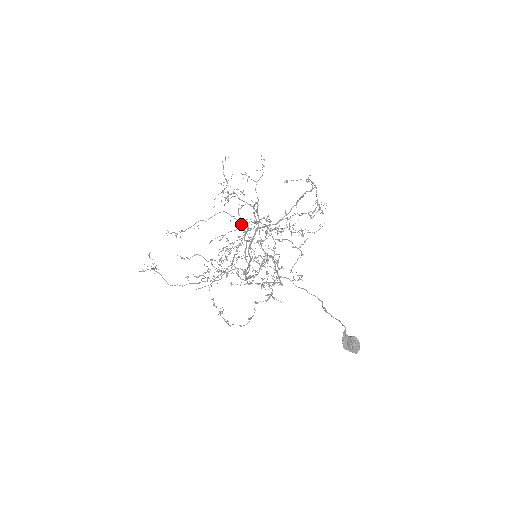
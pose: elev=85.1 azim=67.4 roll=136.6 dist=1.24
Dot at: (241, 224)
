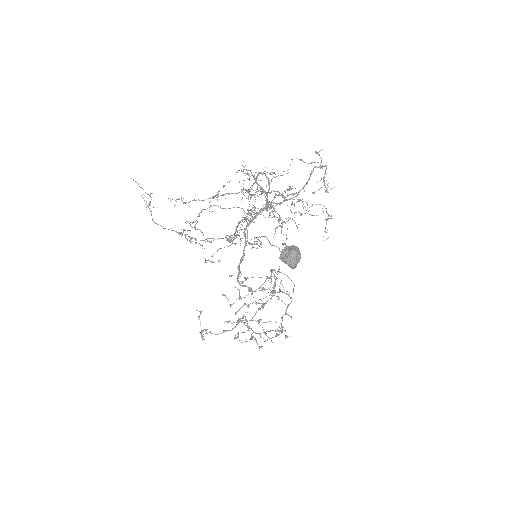
Dot at: occluded
